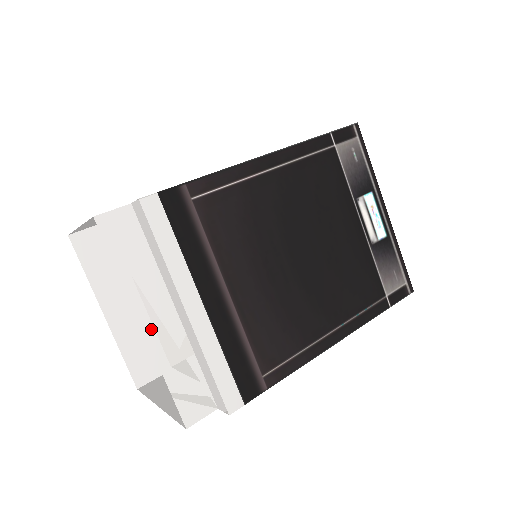
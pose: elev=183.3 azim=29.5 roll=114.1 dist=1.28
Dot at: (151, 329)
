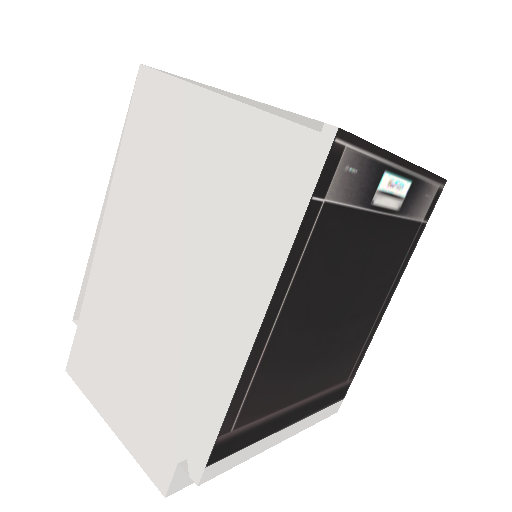
Dot at: occluded
